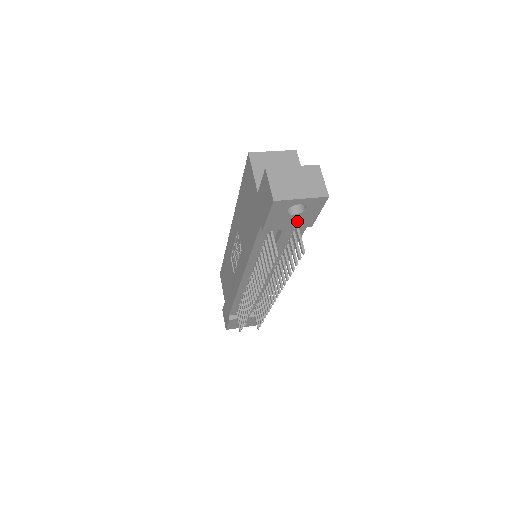
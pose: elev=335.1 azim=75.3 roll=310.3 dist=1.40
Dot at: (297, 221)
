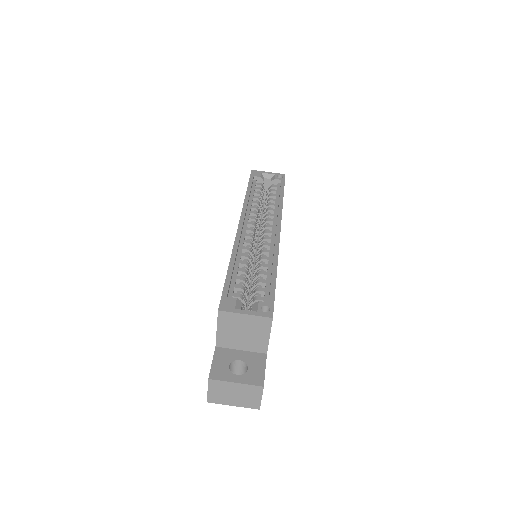
Dot at: occluded
